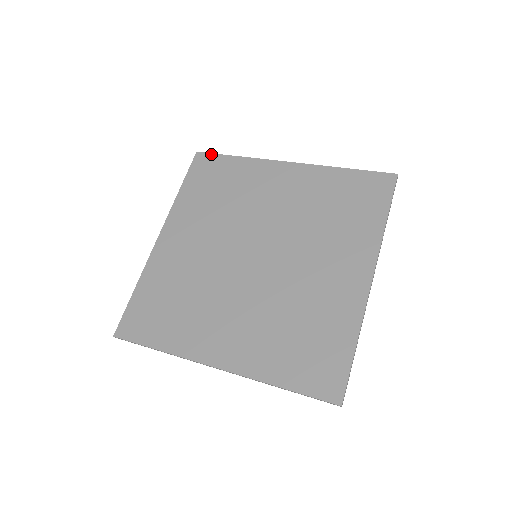
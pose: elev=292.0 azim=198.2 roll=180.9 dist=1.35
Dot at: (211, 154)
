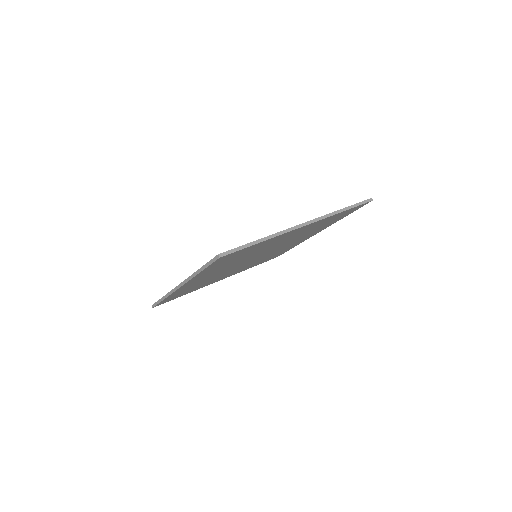
Dot at: occluded
